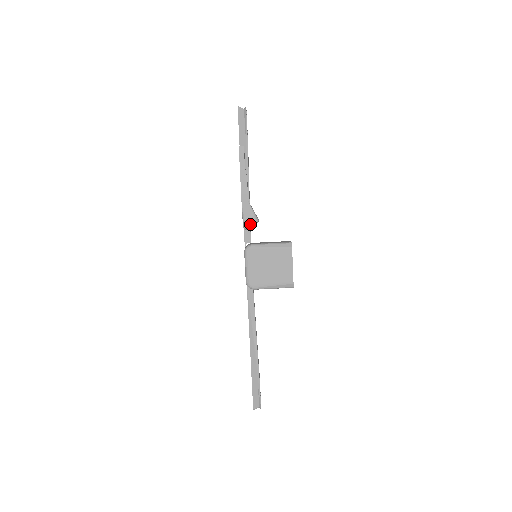
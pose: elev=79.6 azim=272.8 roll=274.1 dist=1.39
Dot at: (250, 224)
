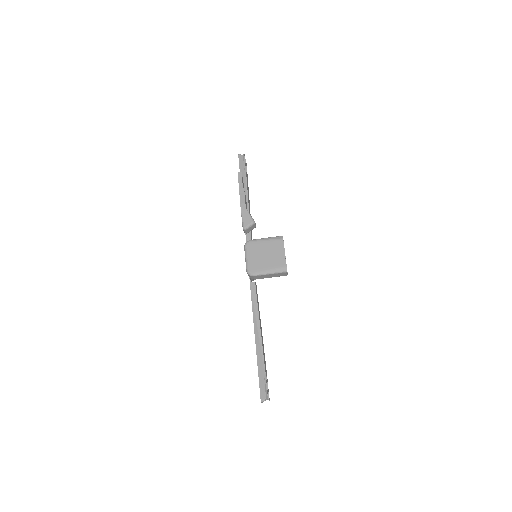
Dot at: (248, 225)
